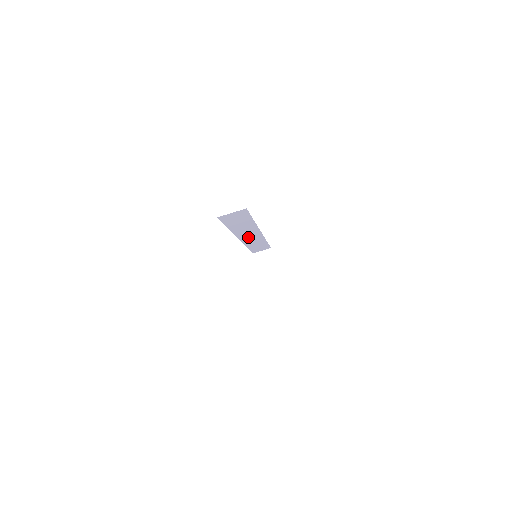
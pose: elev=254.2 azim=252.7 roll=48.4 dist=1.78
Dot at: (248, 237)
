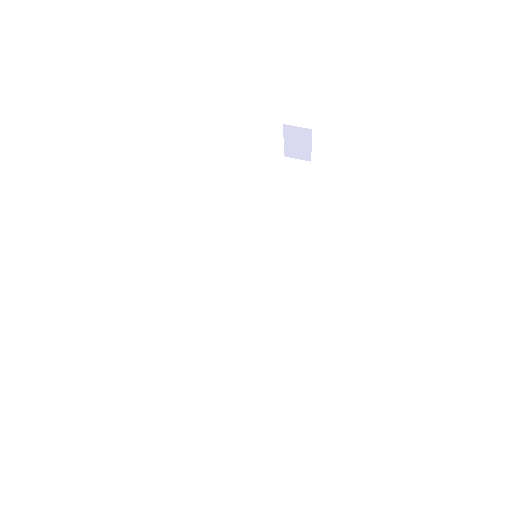
Dot at: (255, 270)
